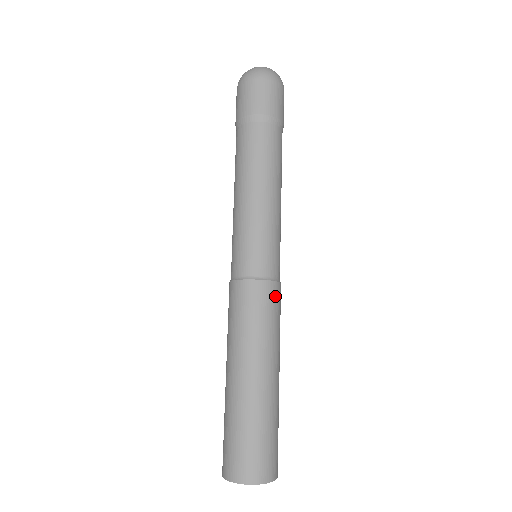
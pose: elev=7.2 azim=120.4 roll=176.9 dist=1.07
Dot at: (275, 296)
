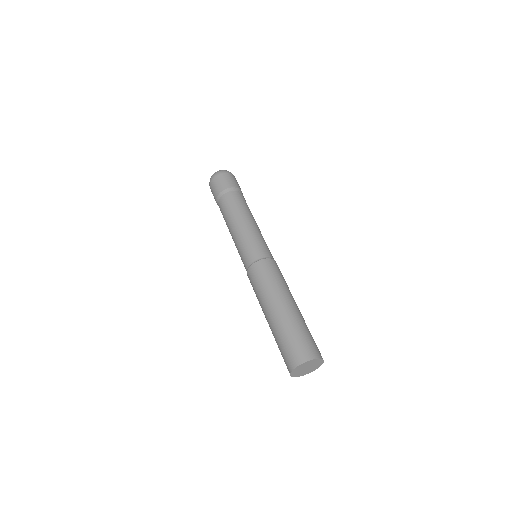
Dot at: (276, 266)
